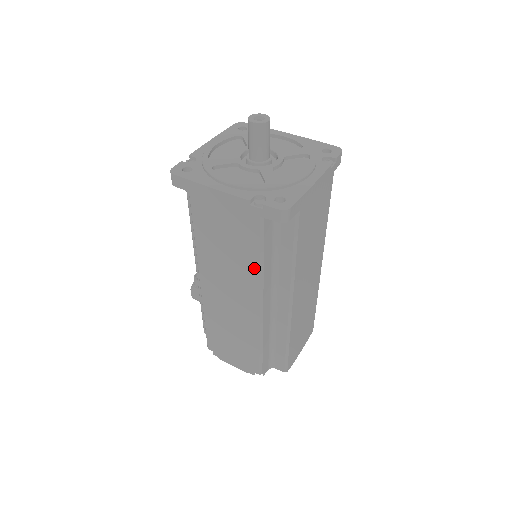
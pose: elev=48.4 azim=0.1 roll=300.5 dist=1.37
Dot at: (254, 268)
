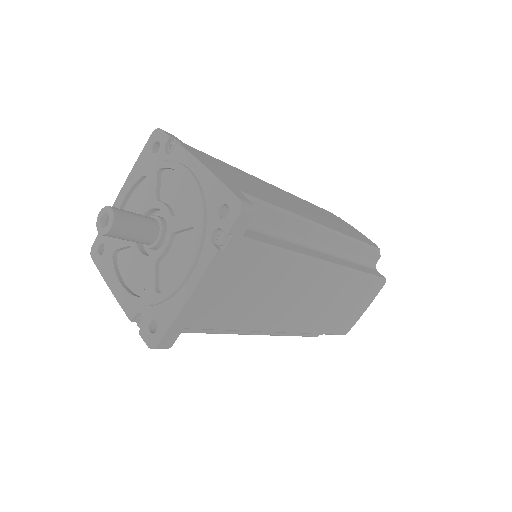
Dot at: occluded
